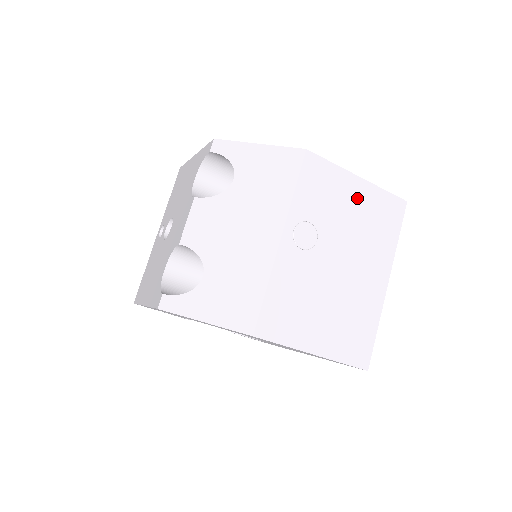
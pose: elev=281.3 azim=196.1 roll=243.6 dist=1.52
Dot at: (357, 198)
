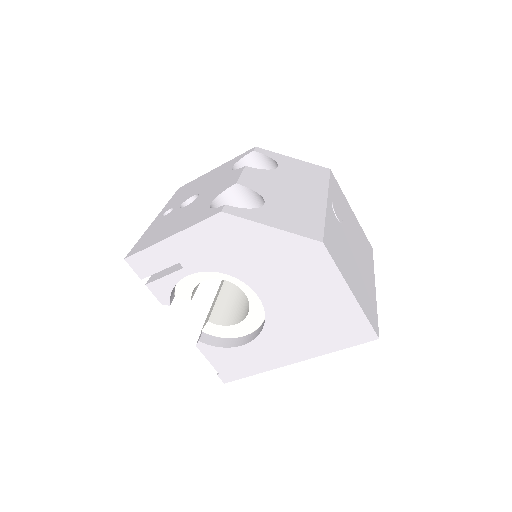
Dot at: (353, 220)
